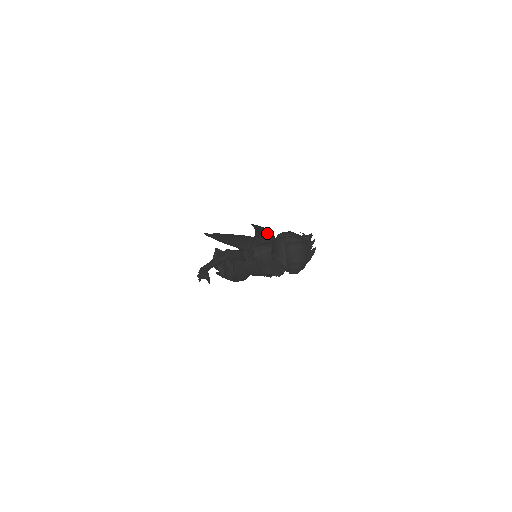
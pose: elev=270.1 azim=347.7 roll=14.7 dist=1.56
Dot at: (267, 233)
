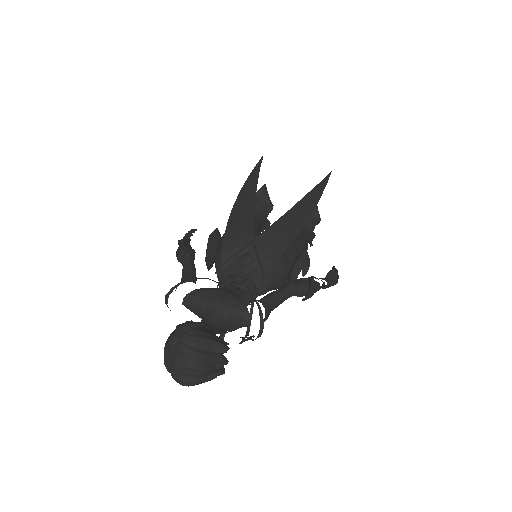
Dot at: (285, 235)
